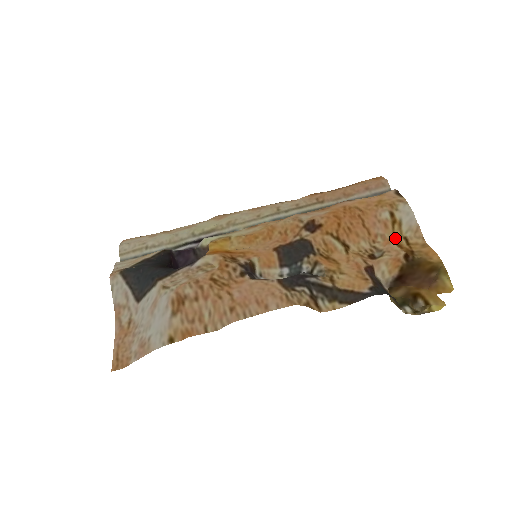
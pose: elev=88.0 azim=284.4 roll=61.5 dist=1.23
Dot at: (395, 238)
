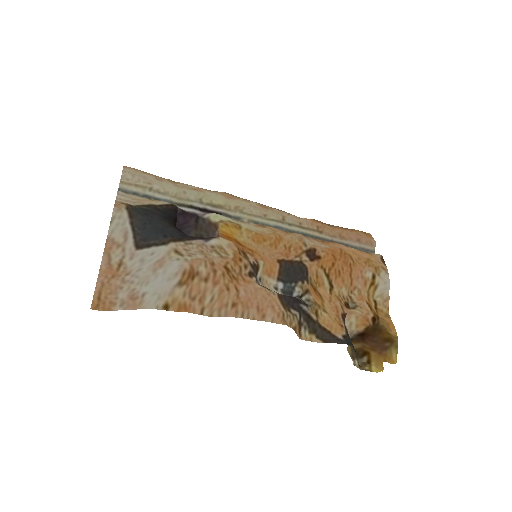
Dot at: (368, 297)
